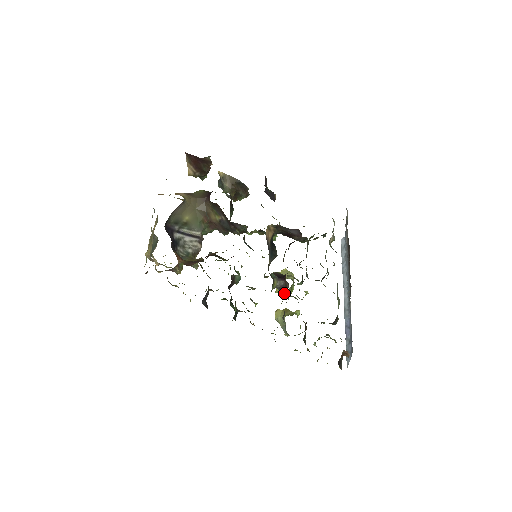
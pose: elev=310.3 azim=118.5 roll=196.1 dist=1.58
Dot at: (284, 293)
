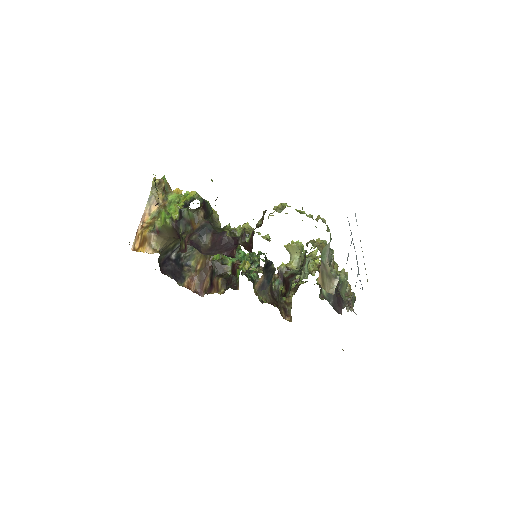
Dot at: occluded
